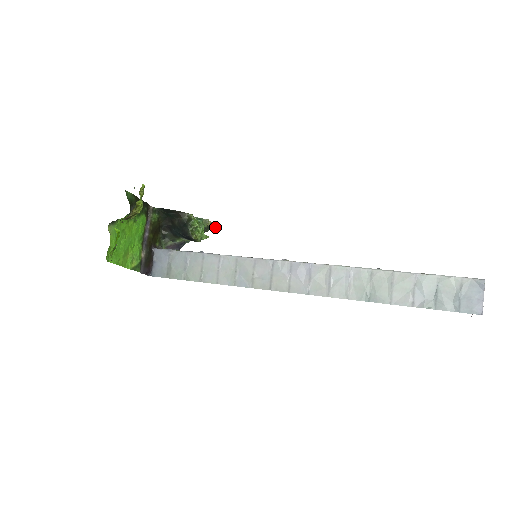
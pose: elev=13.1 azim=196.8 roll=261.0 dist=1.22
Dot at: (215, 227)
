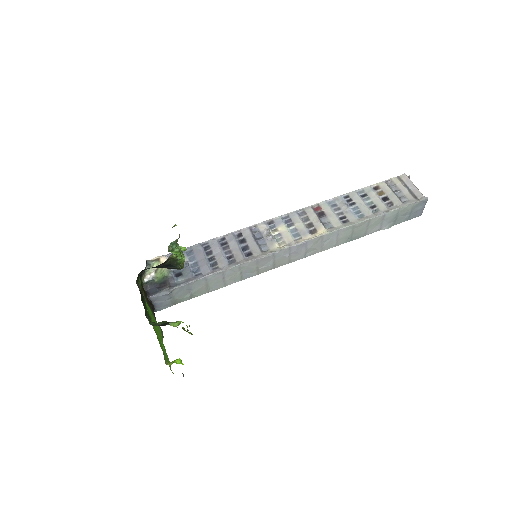
Dot at: occluded
